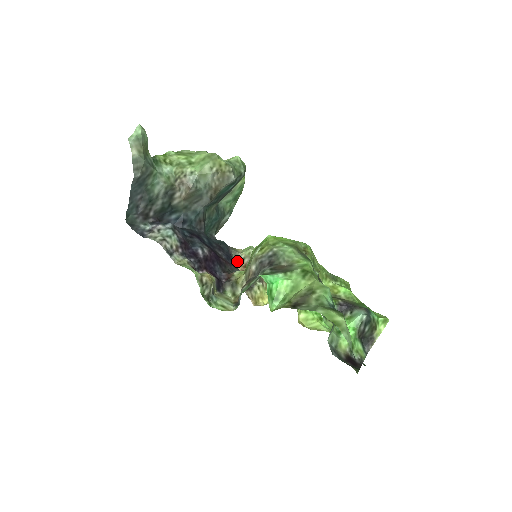
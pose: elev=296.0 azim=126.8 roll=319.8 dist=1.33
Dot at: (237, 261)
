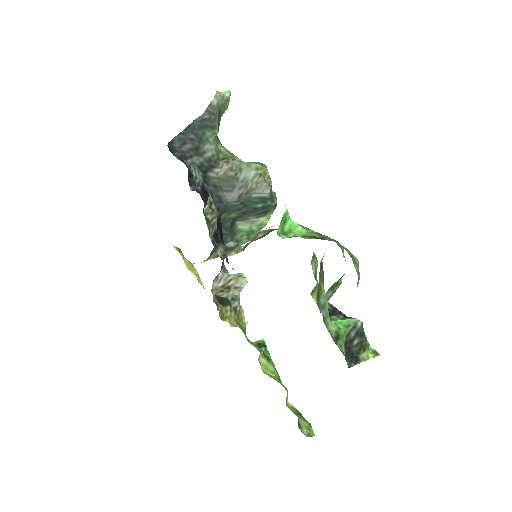
Dot at: (222, 280)
